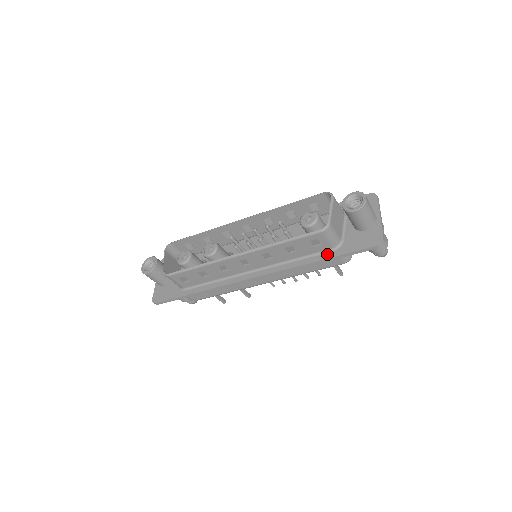
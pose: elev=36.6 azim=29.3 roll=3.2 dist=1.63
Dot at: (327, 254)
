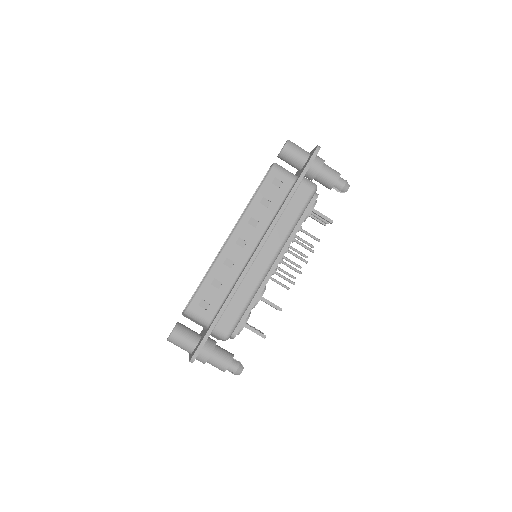
Dot at: (293, 186)
